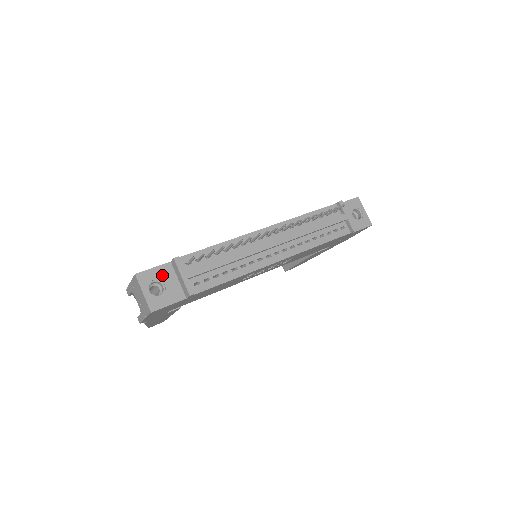
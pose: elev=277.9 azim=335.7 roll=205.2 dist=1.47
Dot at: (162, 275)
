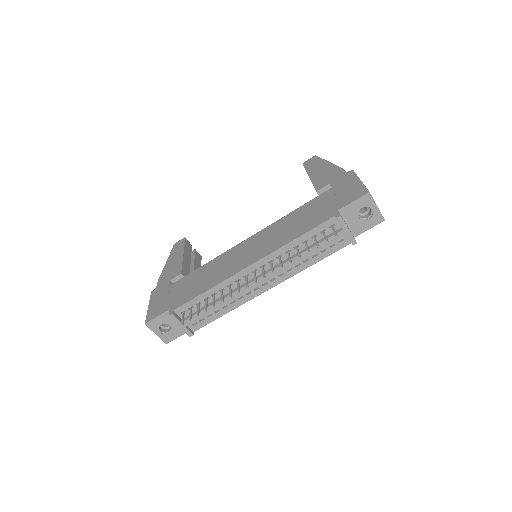
Dot at: (166, 320)
